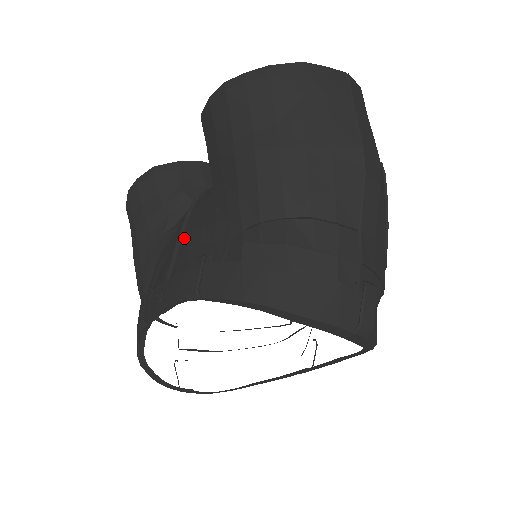
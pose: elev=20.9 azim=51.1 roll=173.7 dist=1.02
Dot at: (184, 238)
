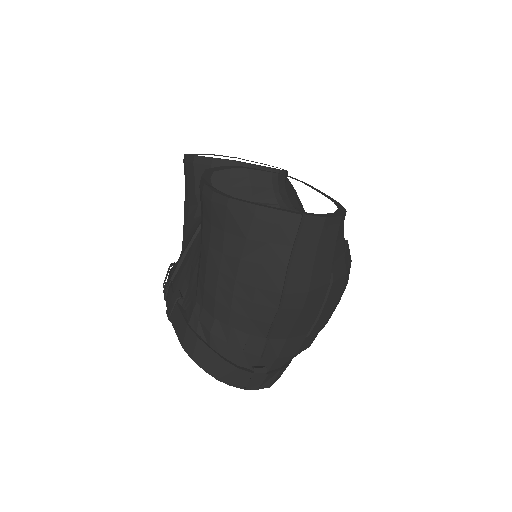
Dot at: (188, 253)
